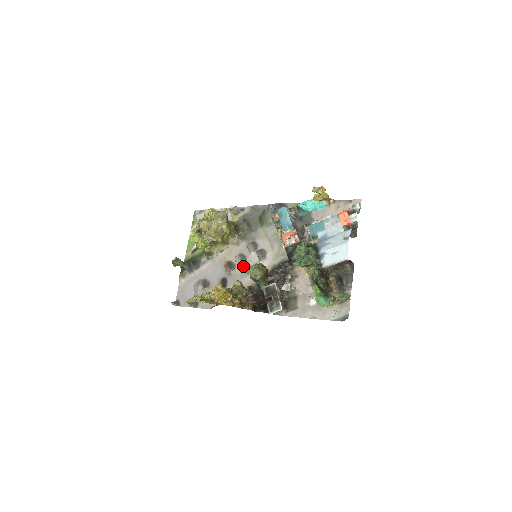
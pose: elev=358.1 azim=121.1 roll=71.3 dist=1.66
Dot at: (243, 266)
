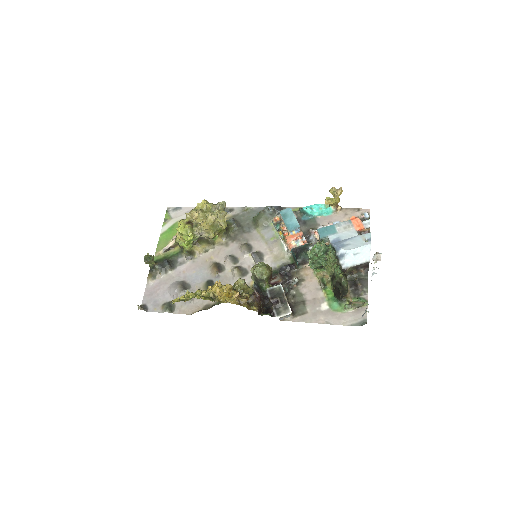
Dot at: (236, 267)
